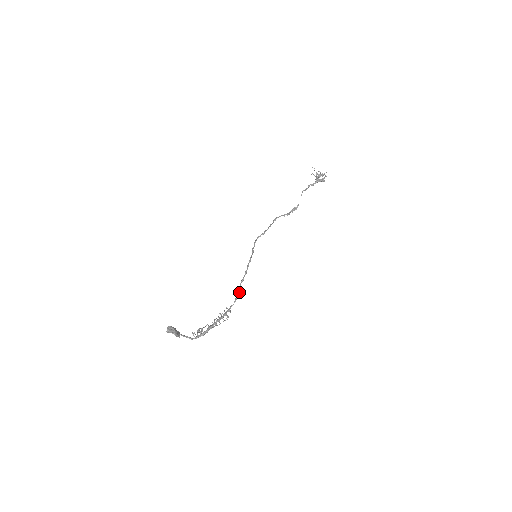
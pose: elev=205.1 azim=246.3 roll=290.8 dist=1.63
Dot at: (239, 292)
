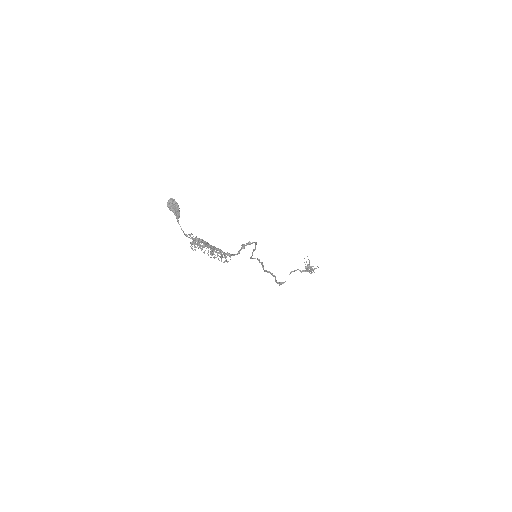
Dot at: (244, 248)
